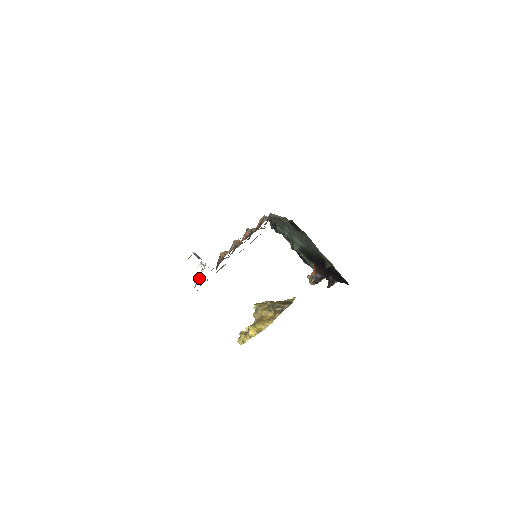
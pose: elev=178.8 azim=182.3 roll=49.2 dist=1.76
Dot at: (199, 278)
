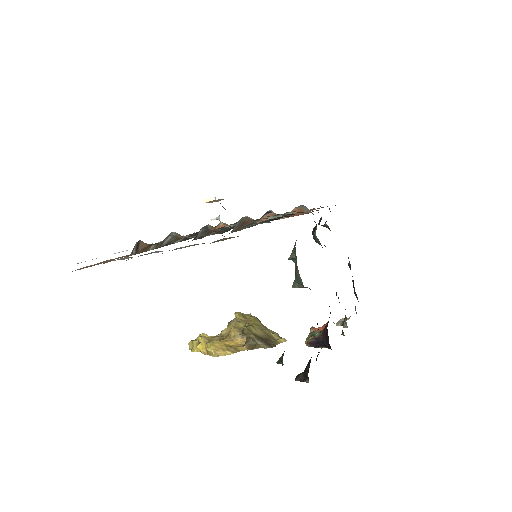
Dot at: occluded
